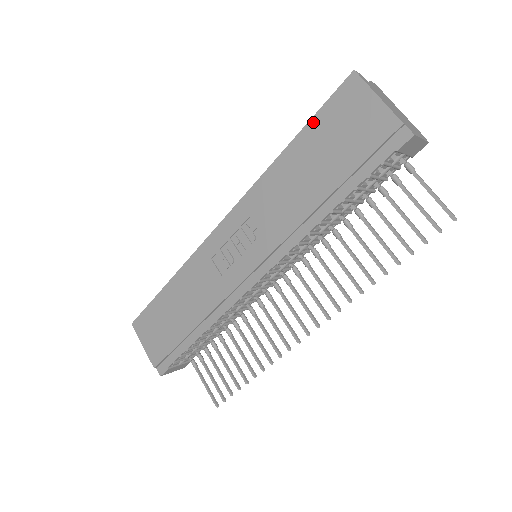
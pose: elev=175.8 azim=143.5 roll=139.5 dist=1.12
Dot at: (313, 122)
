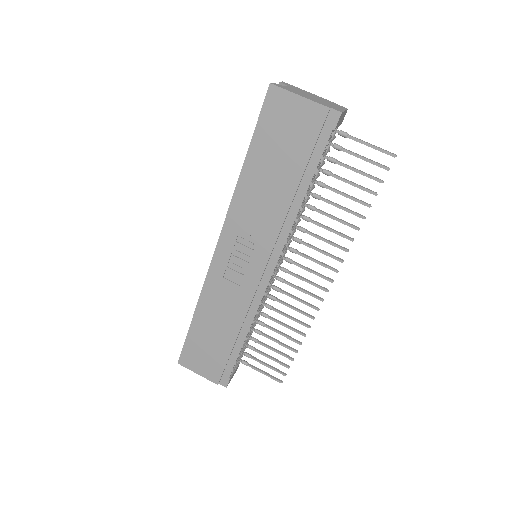
Dot at: (256, 136)
